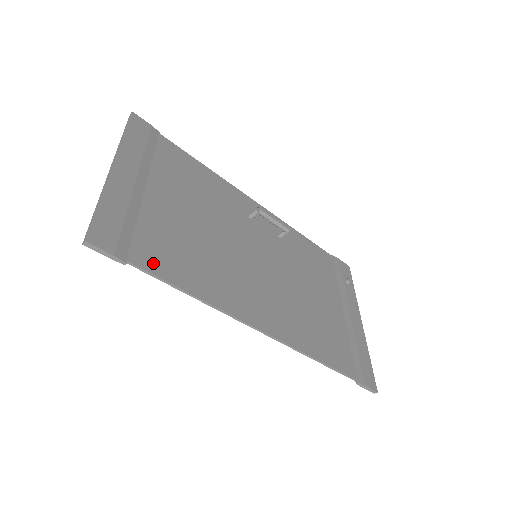
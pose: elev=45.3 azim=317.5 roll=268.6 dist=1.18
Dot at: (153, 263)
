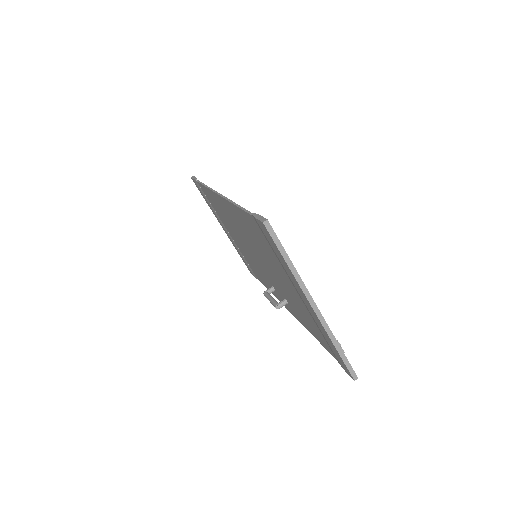
Dot at: occluded
